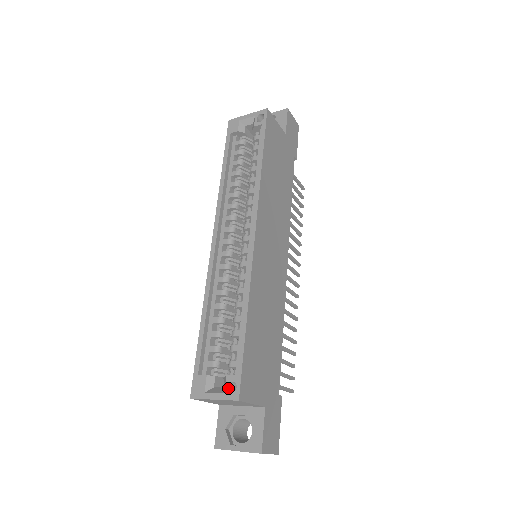
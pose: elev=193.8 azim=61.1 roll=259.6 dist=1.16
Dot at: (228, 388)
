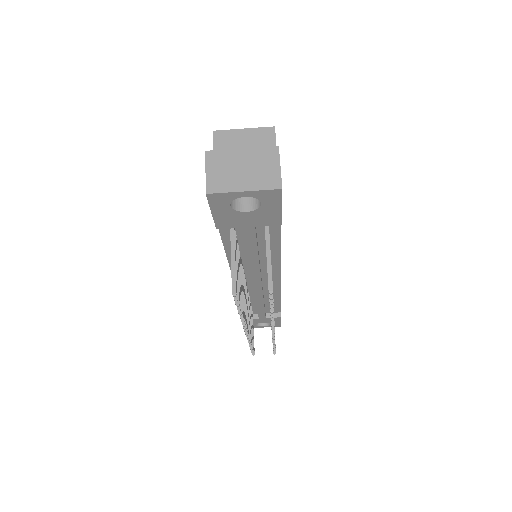
Dot at: occluded
